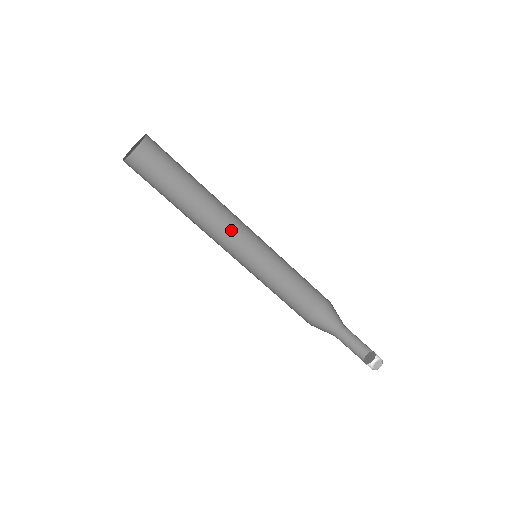
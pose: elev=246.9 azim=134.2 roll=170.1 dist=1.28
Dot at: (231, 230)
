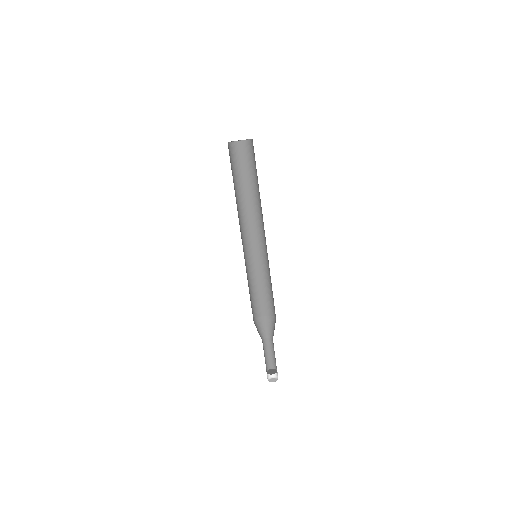
Dot at: (244, 232)
